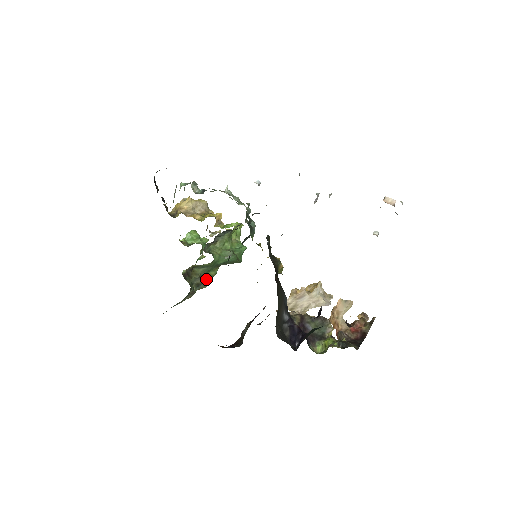
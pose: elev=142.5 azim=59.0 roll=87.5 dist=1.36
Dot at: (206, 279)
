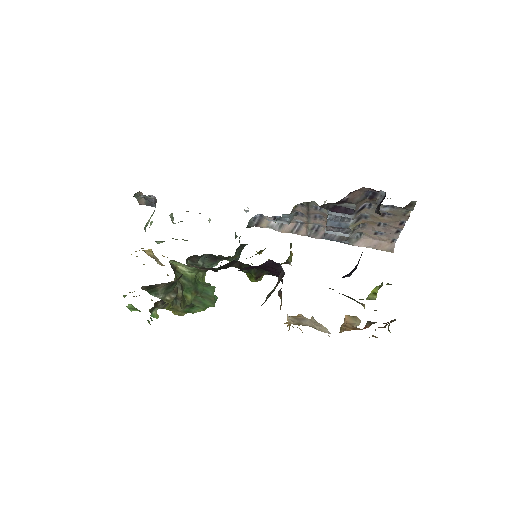
Dot at: (183, 299)
